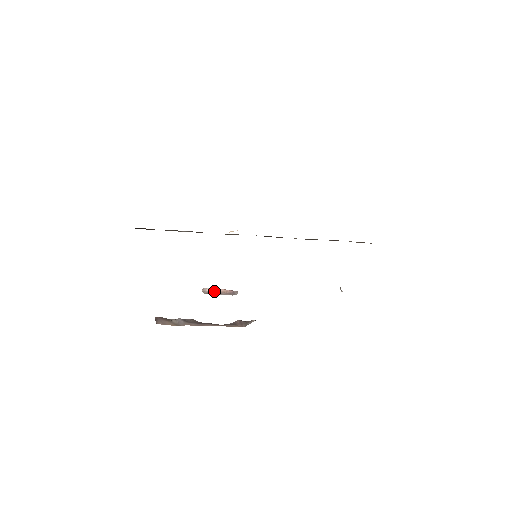
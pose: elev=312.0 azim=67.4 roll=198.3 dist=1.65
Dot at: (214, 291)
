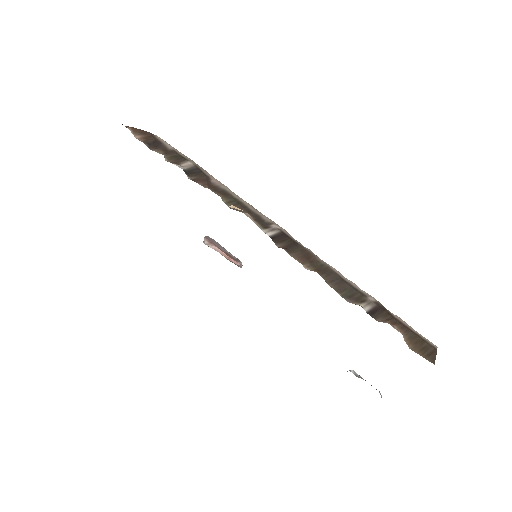
Dot at: (214, 249)
